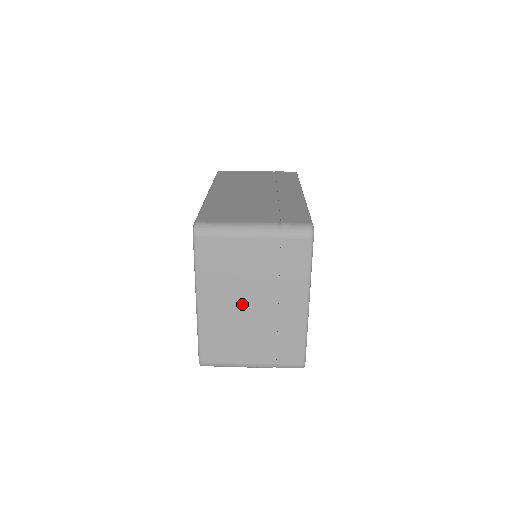
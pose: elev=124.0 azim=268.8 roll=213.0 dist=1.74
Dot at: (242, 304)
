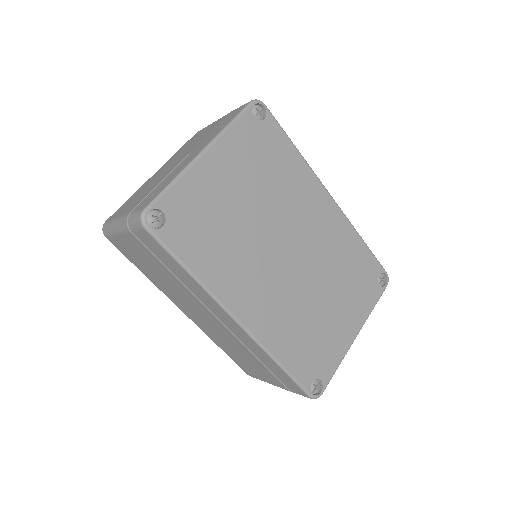
Dot at: (170, 166)
